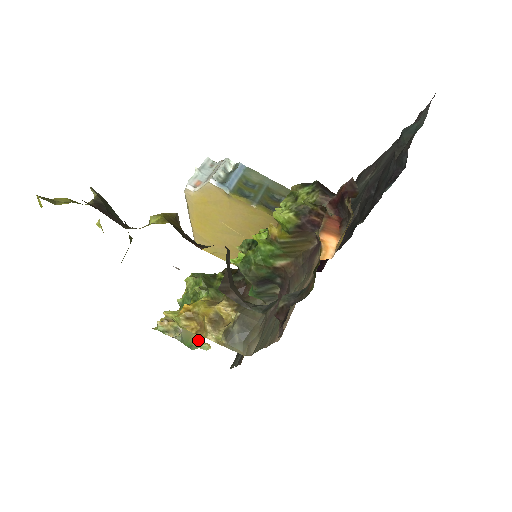
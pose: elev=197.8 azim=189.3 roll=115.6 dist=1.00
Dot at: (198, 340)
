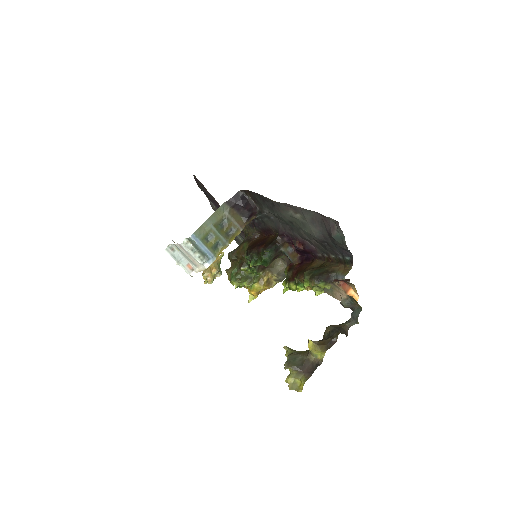
Dot at: (218, 259)
